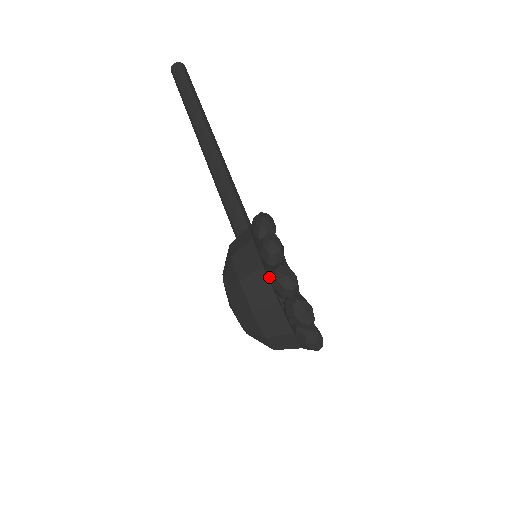
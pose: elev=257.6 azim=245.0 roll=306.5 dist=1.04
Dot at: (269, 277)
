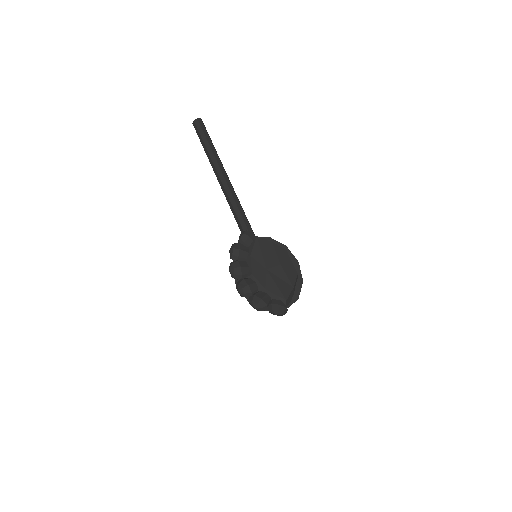
Dot at: occluded
